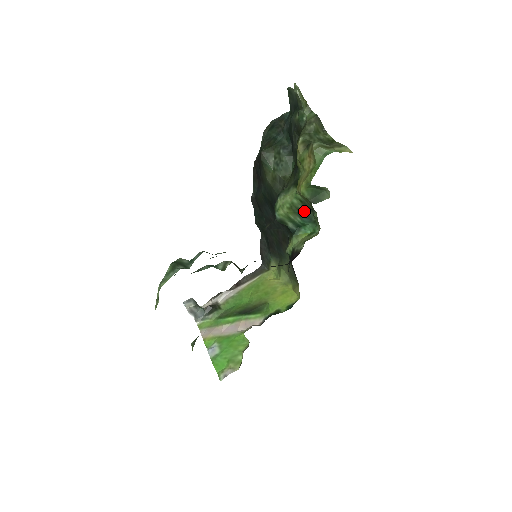
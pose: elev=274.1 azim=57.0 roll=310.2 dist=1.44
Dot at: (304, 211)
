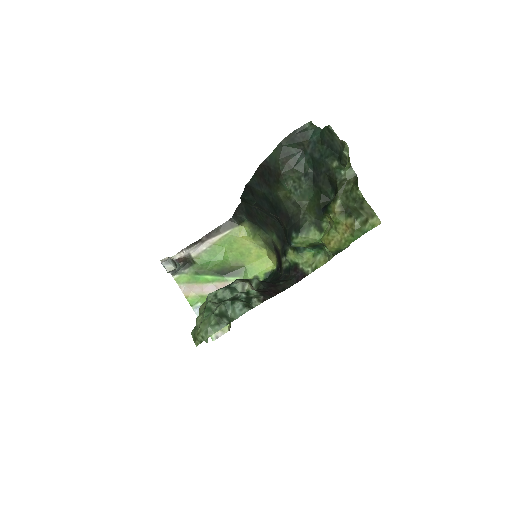
Dot at: (318, 245)
